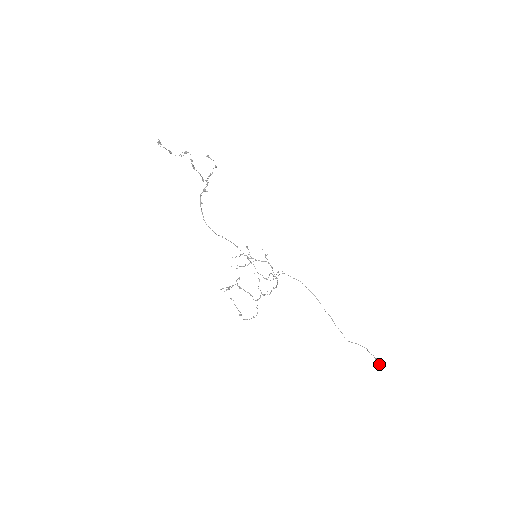
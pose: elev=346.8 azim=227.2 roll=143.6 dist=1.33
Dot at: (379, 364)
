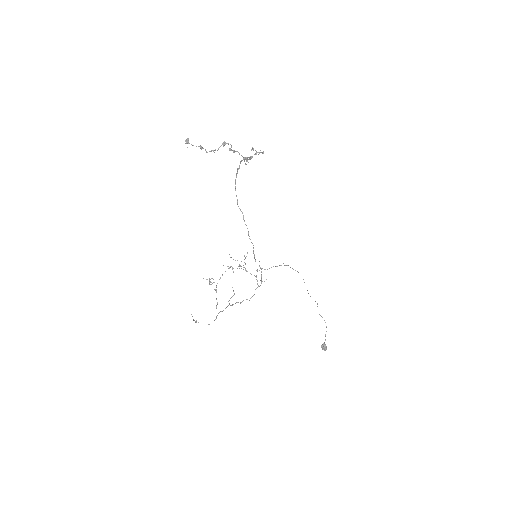
Dot at: (322, 349)
